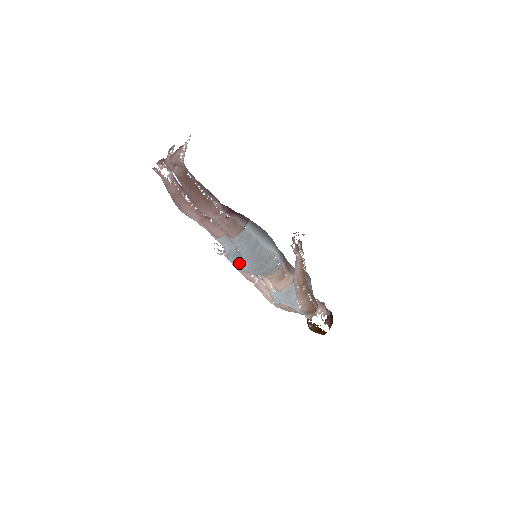
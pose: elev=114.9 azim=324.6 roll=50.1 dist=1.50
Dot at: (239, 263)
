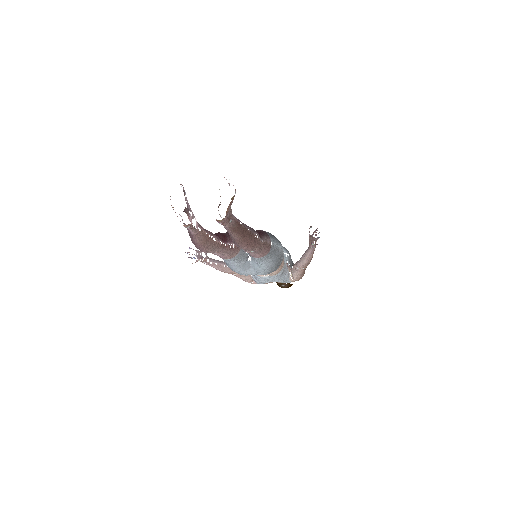
Dot at: (253, 271)
